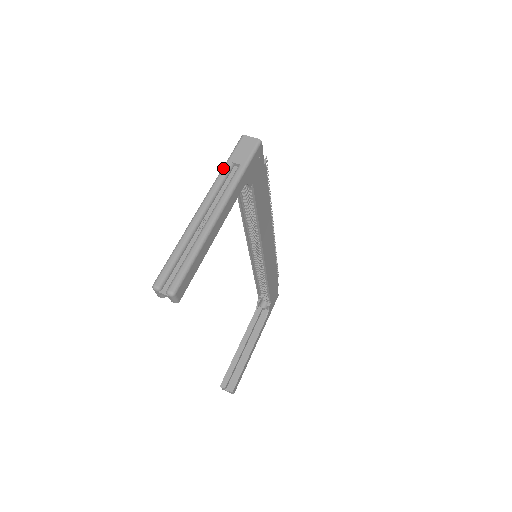
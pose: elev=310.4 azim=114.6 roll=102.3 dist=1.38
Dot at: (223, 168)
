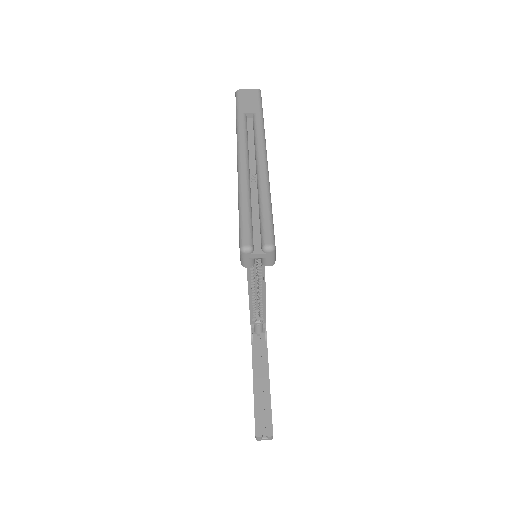
Dot at: (238, 120)
